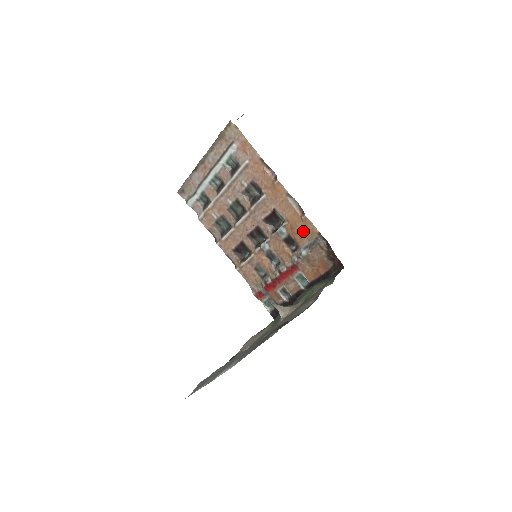
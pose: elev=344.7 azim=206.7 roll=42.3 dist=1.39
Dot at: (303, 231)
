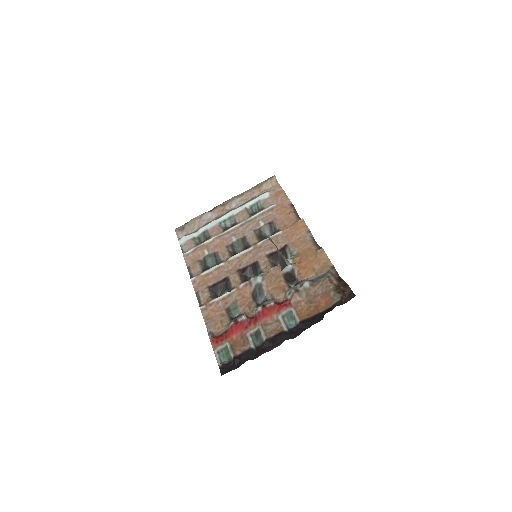
Dot at: (313, 264)
